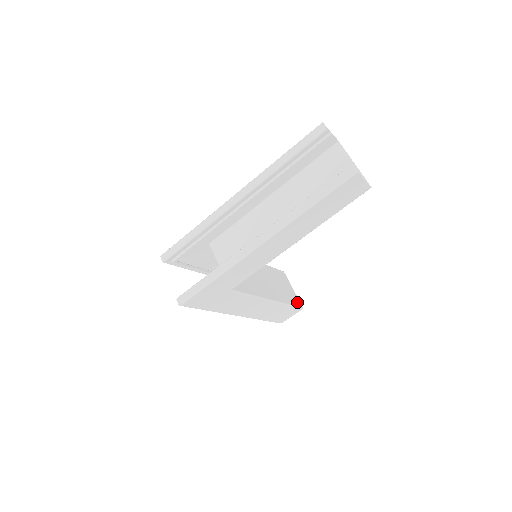
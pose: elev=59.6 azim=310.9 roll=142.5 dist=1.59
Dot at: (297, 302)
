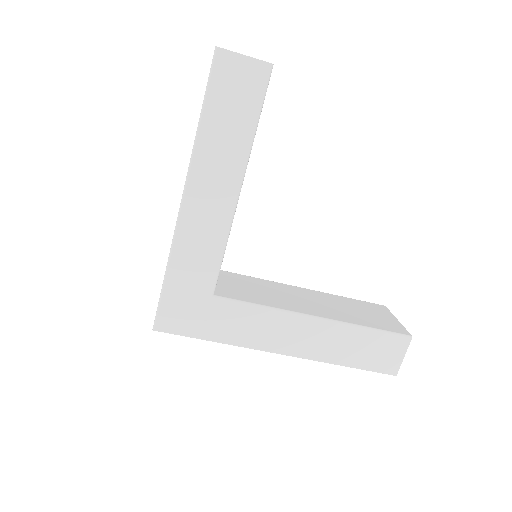
Dot at: (397, 329)
